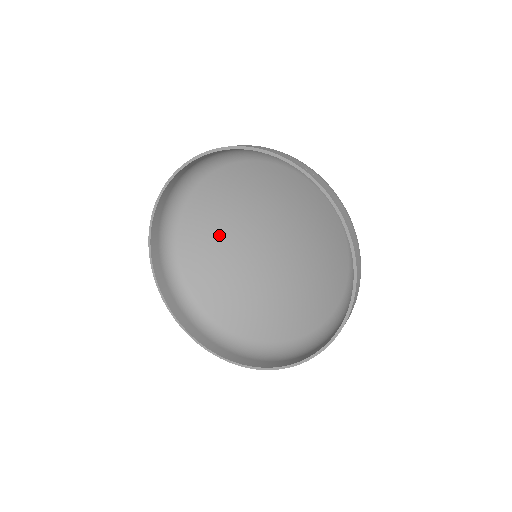
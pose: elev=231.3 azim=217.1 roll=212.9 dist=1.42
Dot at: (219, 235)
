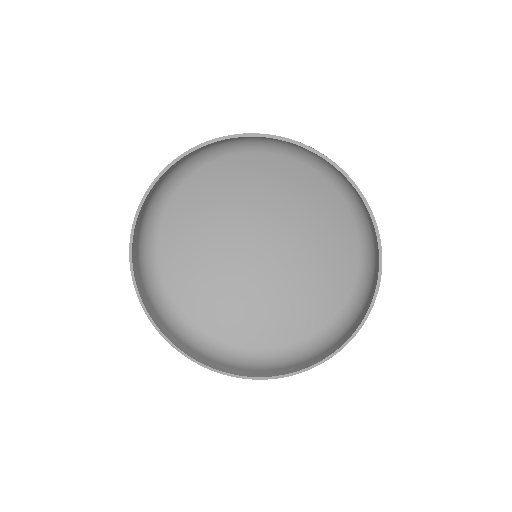
Dot at: (228, 205)
